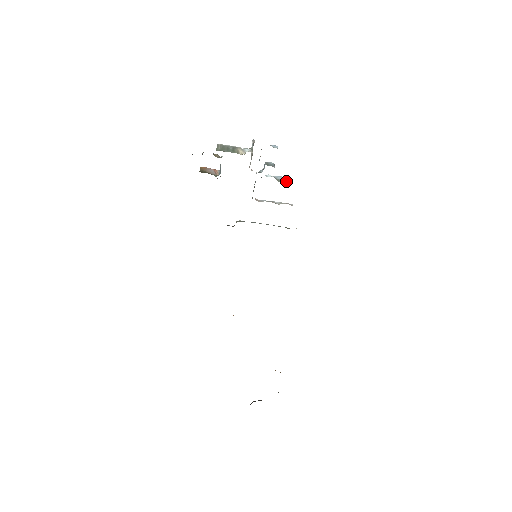
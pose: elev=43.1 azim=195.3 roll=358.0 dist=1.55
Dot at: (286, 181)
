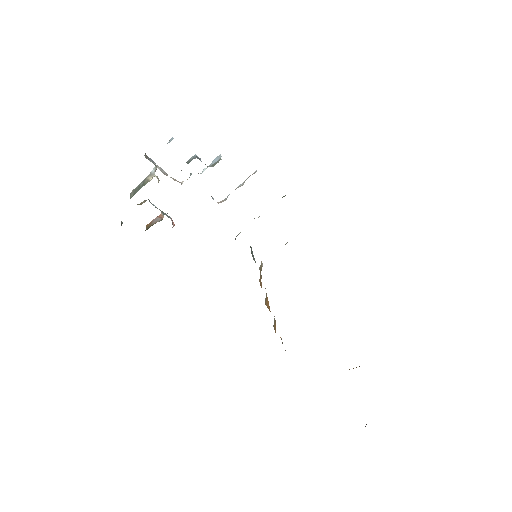
Dot at: (220, 158)
